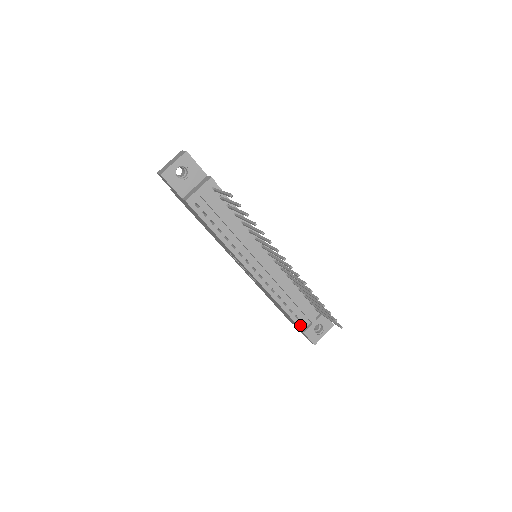
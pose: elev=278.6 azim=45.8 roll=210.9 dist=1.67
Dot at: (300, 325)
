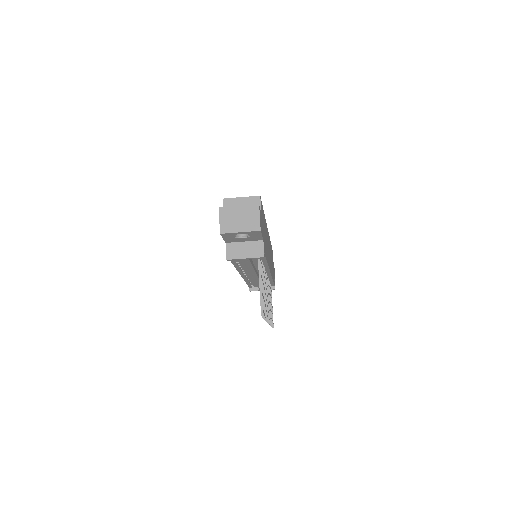
Dot at: (251, 286)
